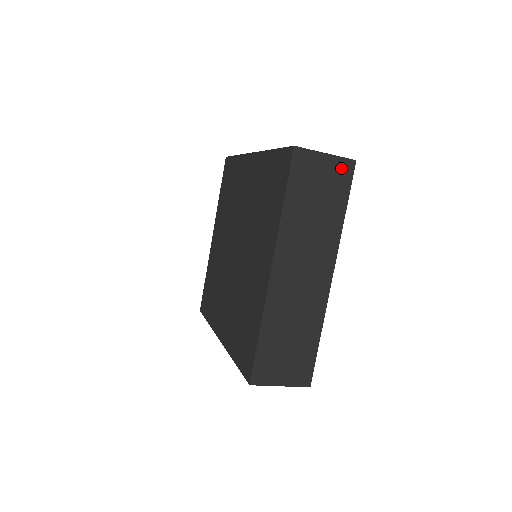
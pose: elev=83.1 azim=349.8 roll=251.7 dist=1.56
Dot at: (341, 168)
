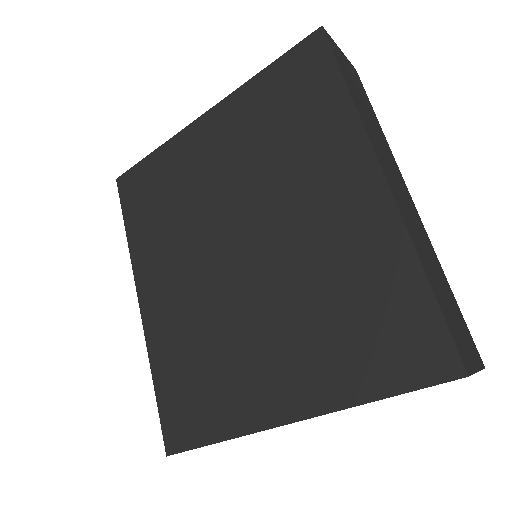
Dot at: occluded
